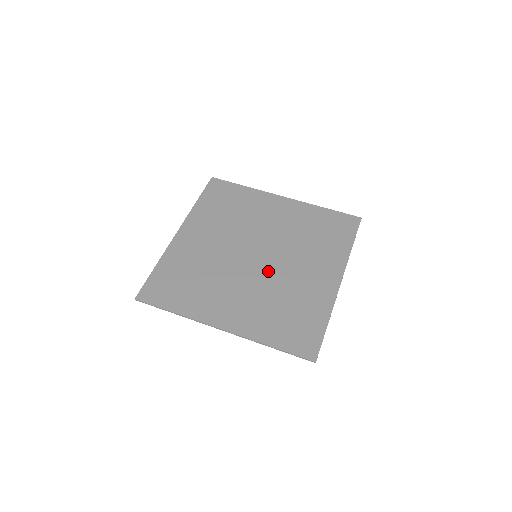
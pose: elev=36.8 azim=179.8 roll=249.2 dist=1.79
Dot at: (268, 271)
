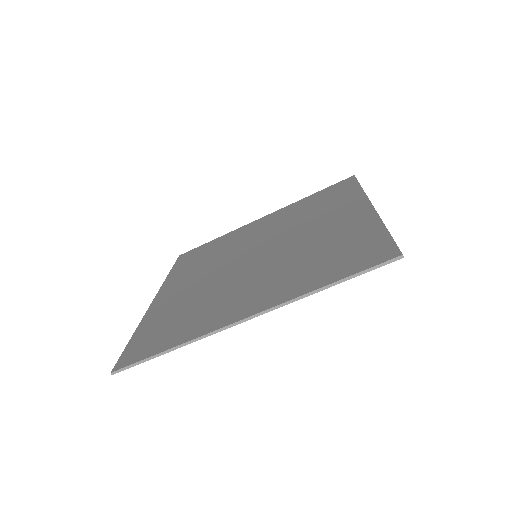
Dot at: (277, 252)
